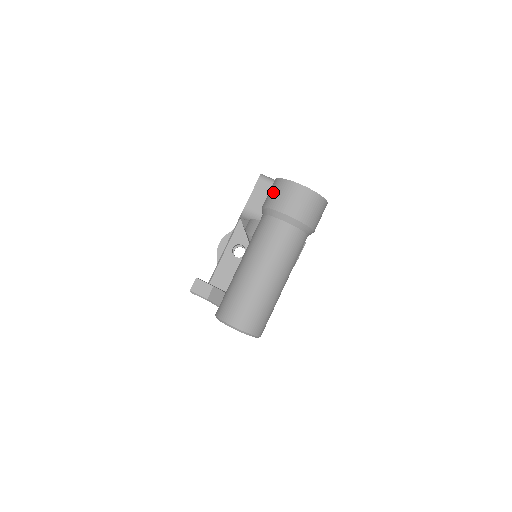
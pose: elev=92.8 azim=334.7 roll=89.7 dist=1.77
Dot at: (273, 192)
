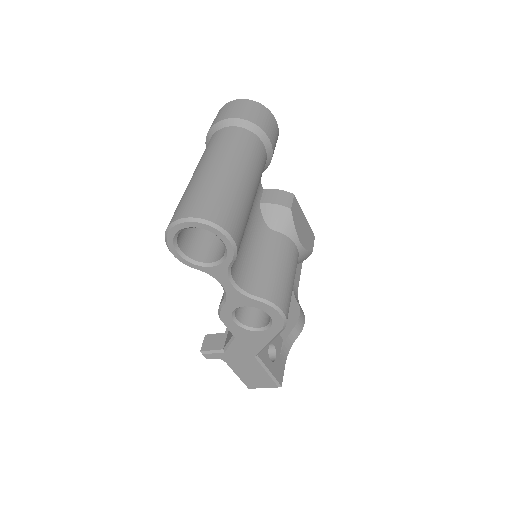
Dot at: occluded
